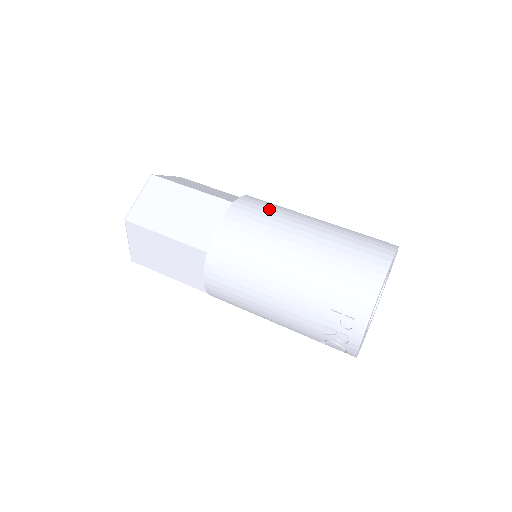
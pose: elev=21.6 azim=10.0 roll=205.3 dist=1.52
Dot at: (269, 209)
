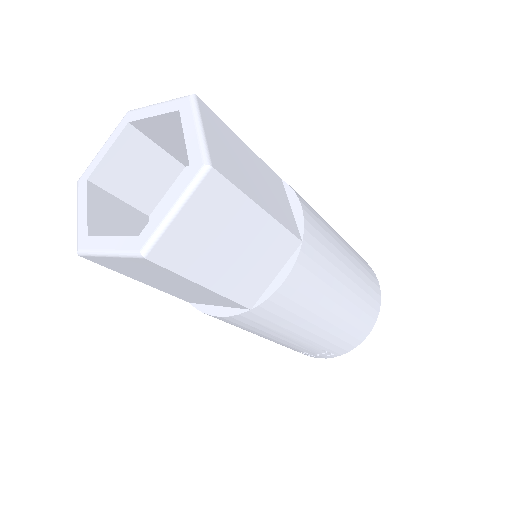
Dot at: (326, 248)
